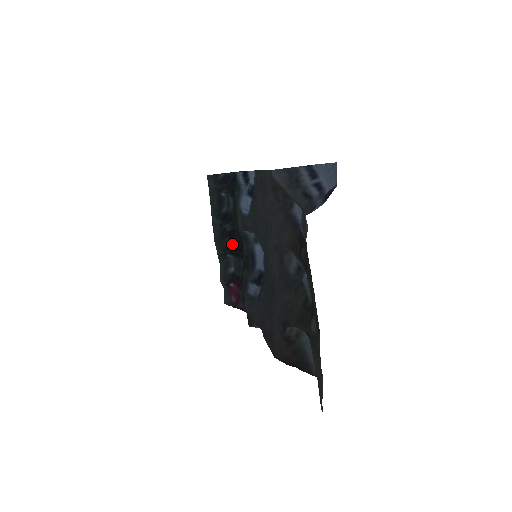
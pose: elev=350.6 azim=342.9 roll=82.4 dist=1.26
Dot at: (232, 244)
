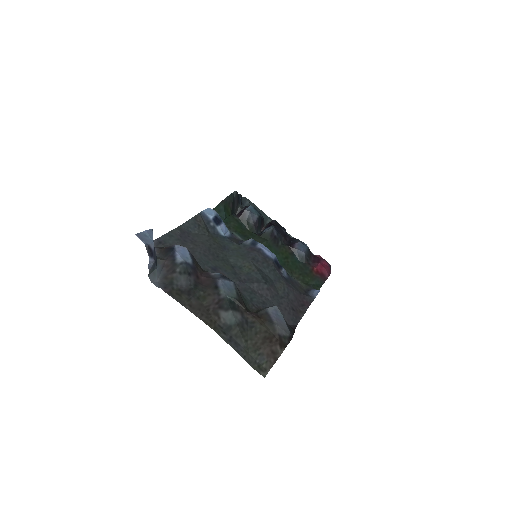
Dot at: (286, 233)
